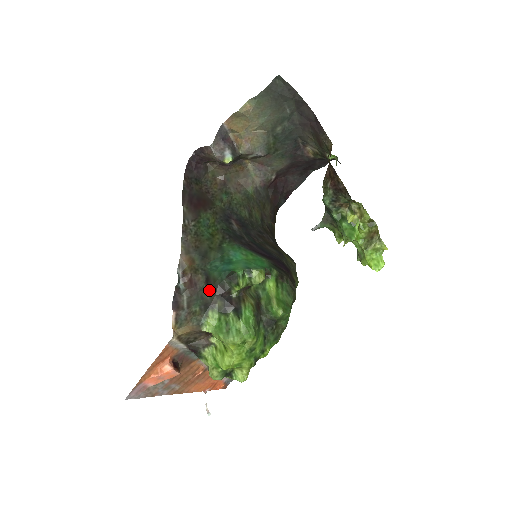
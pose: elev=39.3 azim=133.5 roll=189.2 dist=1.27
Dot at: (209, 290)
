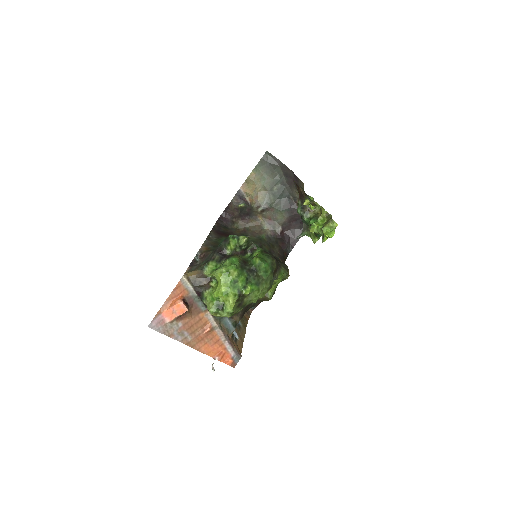
Dot at: (212, 252)
